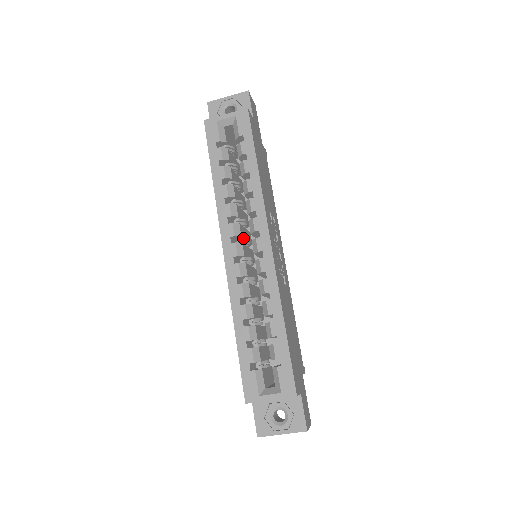
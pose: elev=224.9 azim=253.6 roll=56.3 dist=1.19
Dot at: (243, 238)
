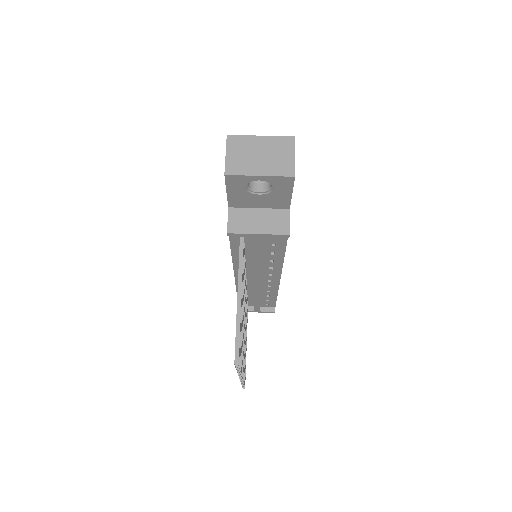
Dot at: occluded
